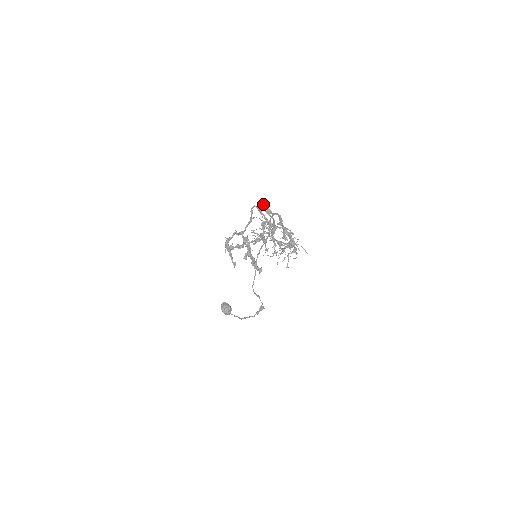
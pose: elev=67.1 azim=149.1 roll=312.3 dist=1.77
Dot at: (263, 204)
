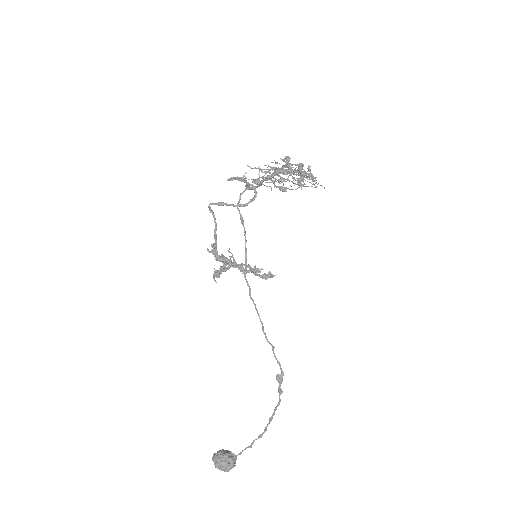
Dot at: (229, 178)
